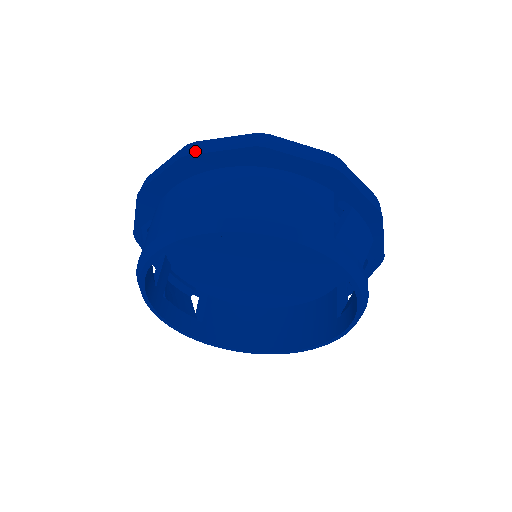
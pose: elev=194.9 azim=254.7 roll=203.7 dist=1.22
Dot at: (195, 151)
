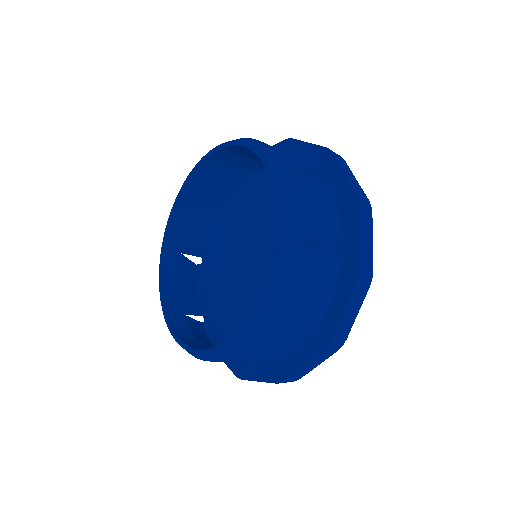
Dot at: occluded
